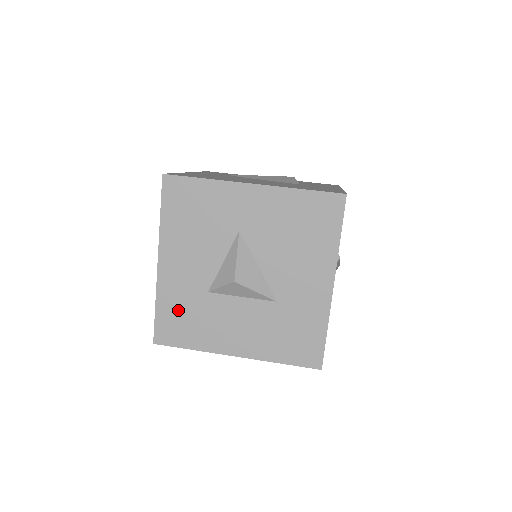
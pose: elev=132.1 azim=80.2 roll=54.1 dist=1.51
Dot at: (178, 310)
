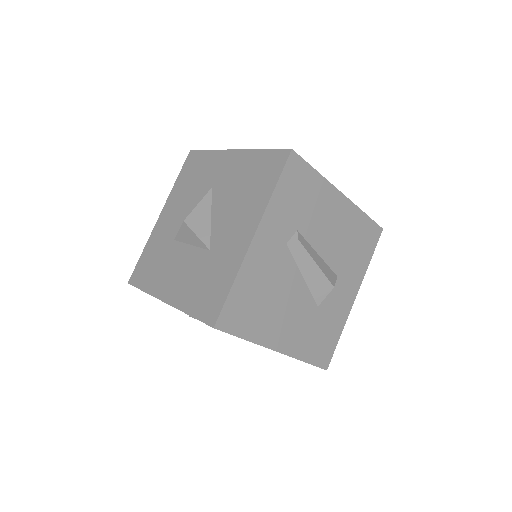
Dot at: (152, 255)
